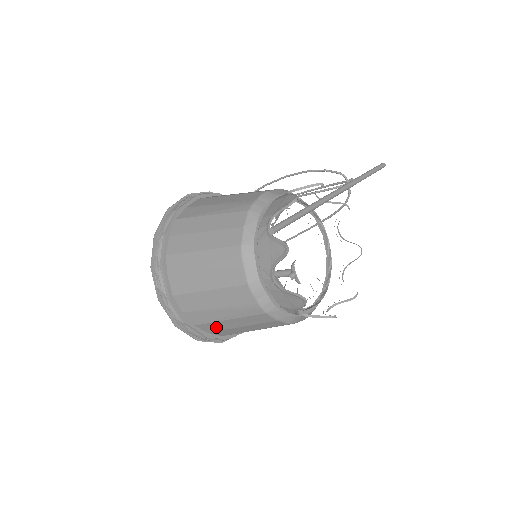
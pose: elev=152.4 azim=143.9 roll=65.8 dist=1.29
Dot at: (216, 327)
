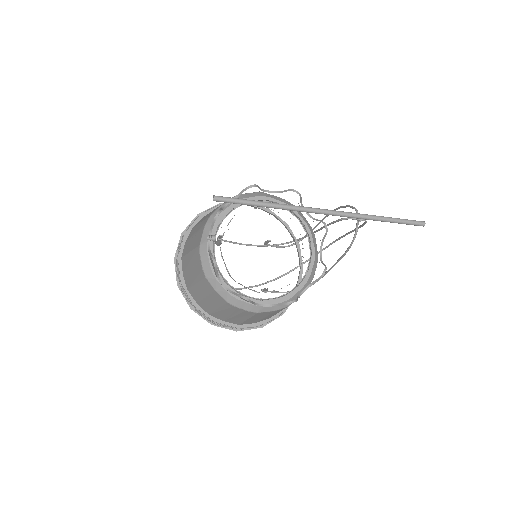
Dot at: (196, 295)
